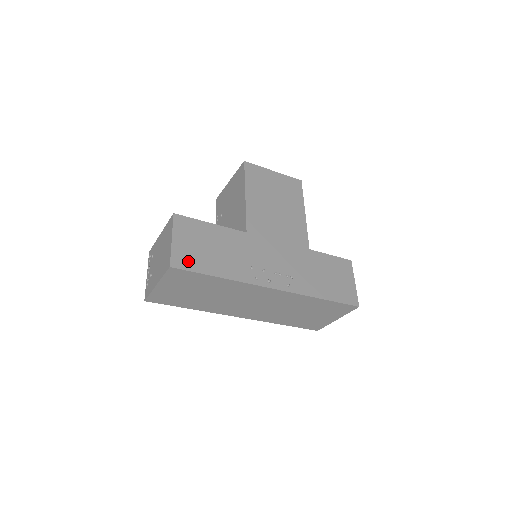
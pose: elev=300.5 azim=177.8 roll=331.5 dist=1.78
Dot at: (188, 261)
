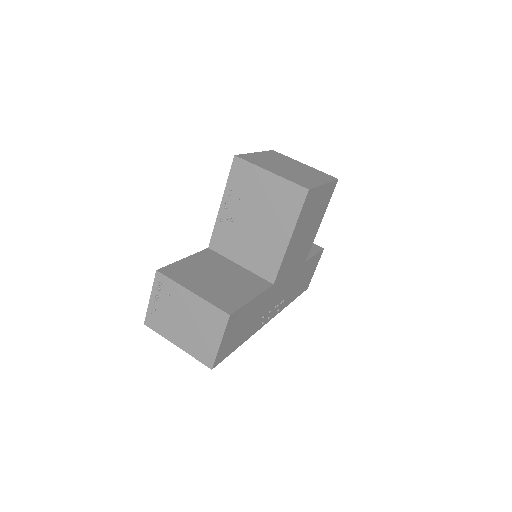
Dot at: (225, 352)
